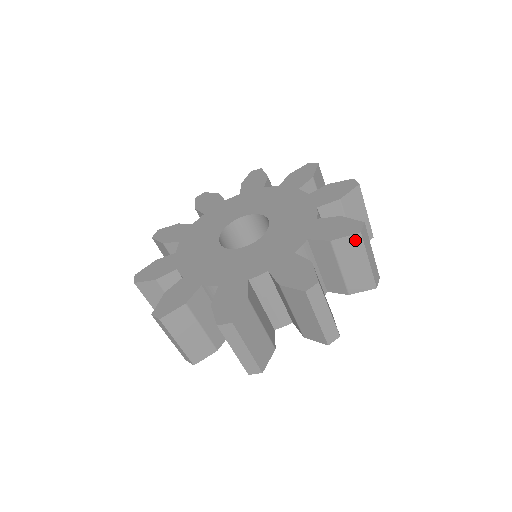
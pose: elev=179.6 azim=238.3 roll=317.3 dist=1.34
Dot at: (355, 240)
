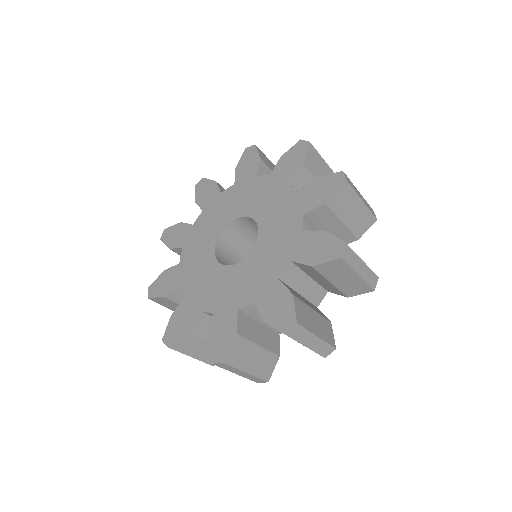
Dot at: (337, 263)
